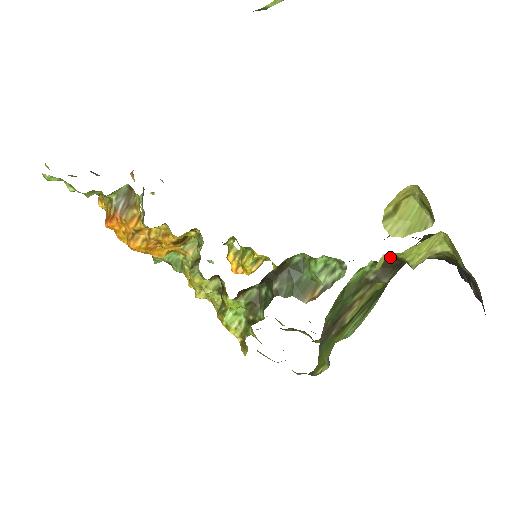
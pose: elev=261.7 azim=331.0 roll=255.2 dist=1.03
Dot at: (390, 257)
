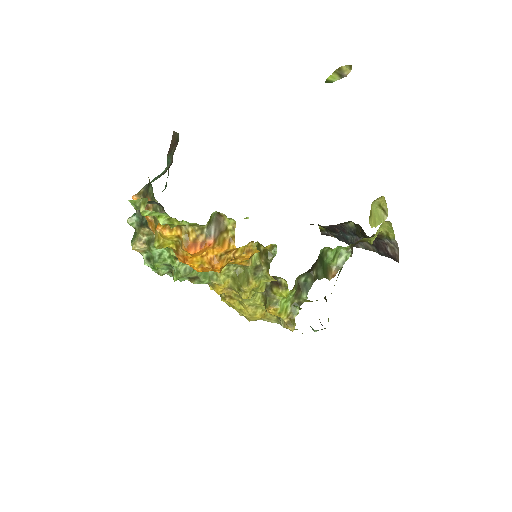
Dot at: (359, 240)
